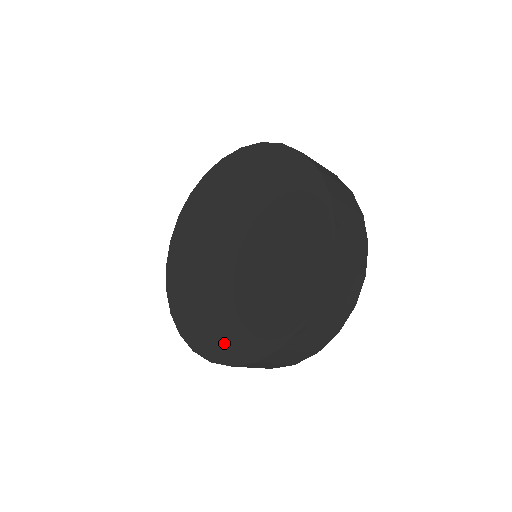
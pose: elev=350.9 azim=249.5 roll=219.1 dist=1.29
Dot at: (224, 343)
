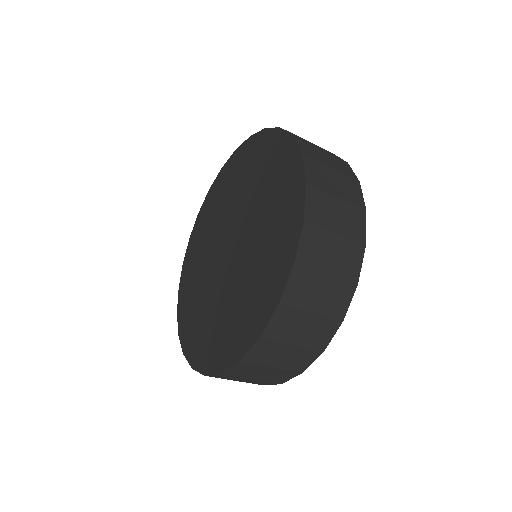
Dot at: (203, 349)
